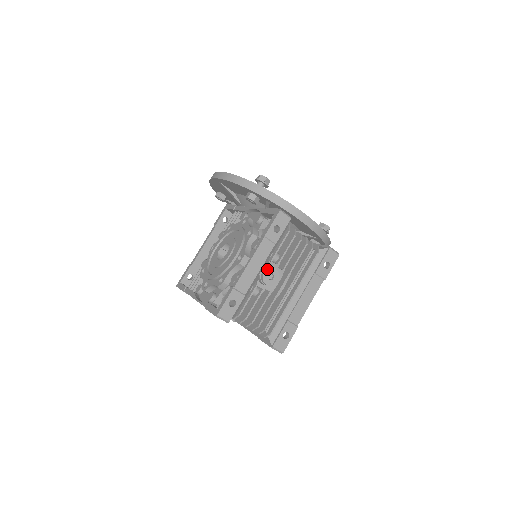
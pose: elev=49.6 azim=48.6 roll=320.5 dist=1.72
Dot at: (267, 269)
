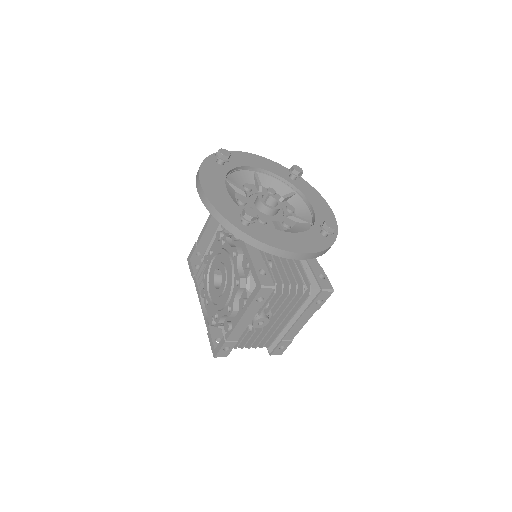
Dot at: (256, 320)
